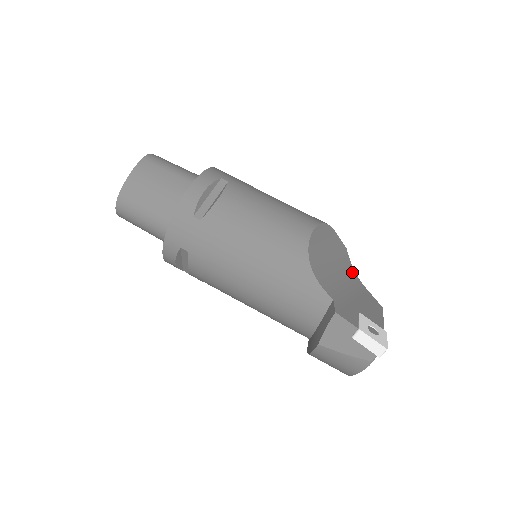
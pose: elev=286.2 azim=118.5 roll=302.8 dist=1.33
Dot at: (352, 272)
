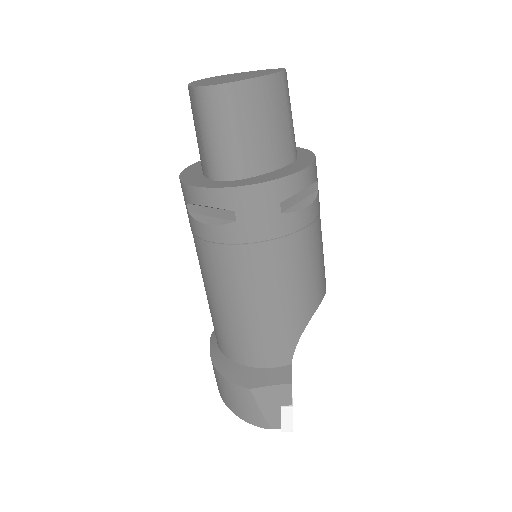
Dot at: occluded
